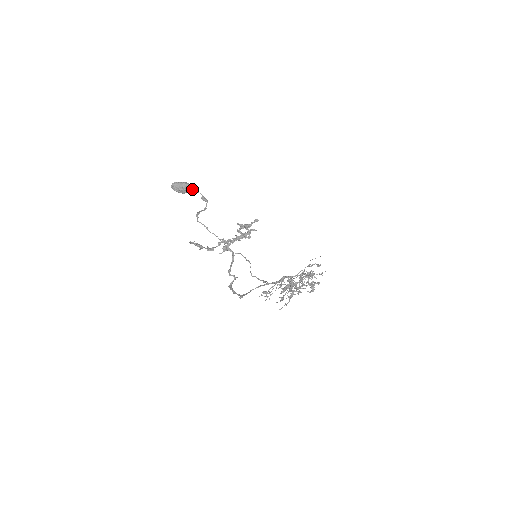
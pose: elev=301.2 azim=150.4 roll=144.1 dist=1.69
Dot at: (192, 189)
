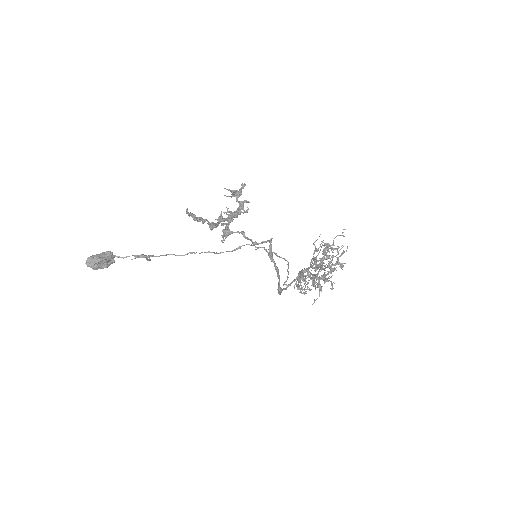
Dot at: occluded
